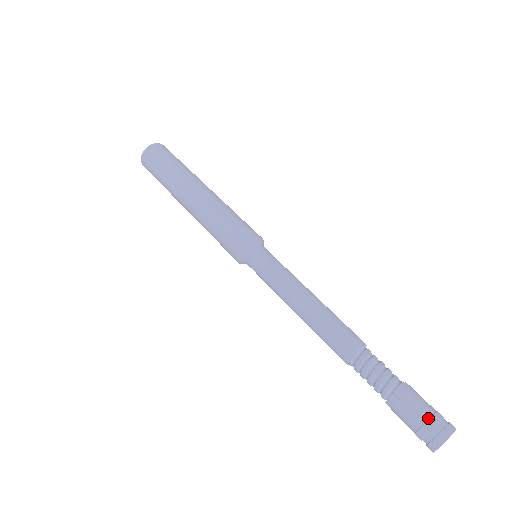
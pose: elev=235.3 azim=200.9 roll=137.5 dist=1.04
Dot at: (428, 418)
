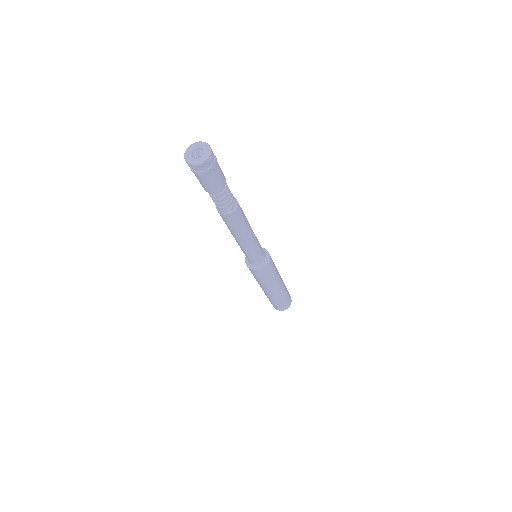
Dot at: occluded
